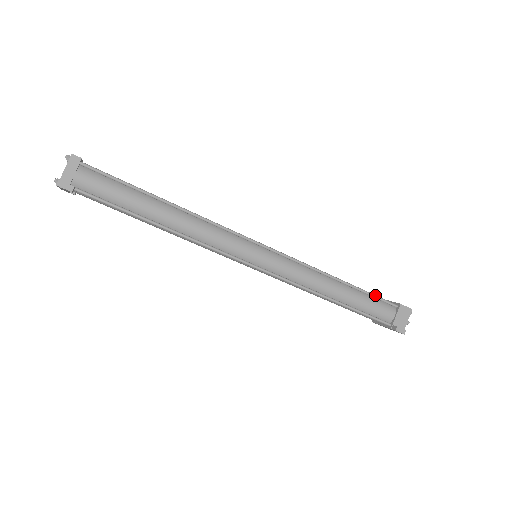
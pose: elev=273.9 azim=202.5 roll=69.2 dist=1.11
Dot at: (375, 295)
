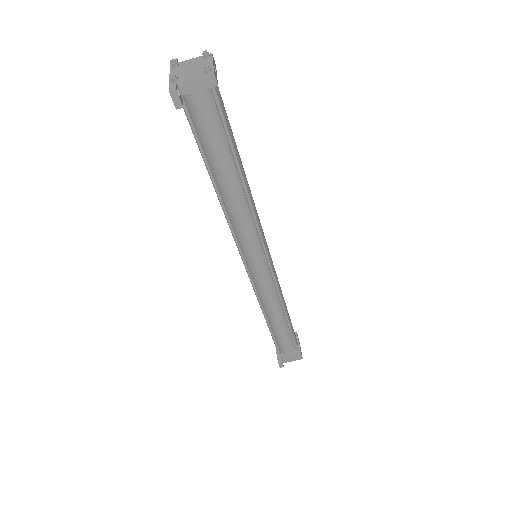
Dot at: occluded
